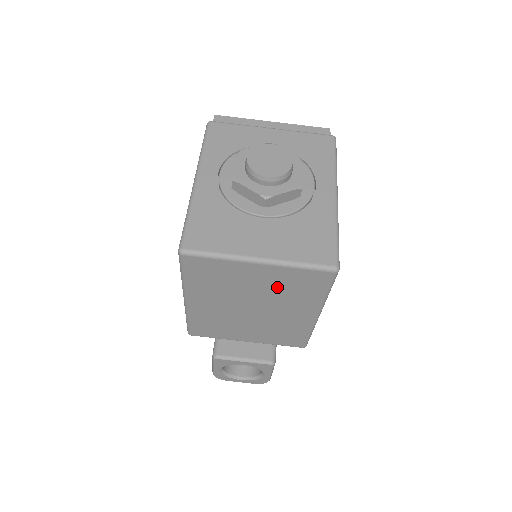
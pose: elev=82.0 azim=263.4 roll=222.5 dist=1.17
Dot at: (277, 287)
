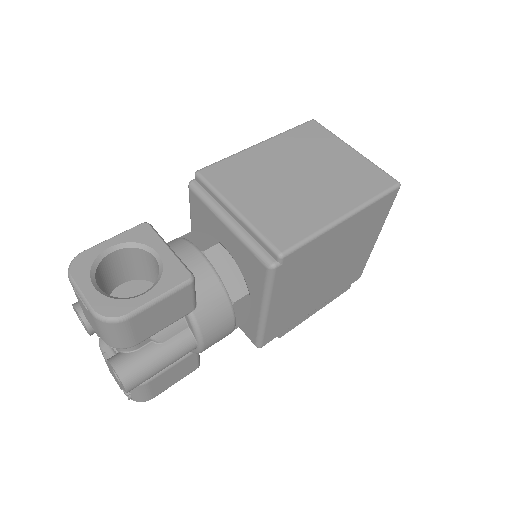
Dot at: (344, 171)
